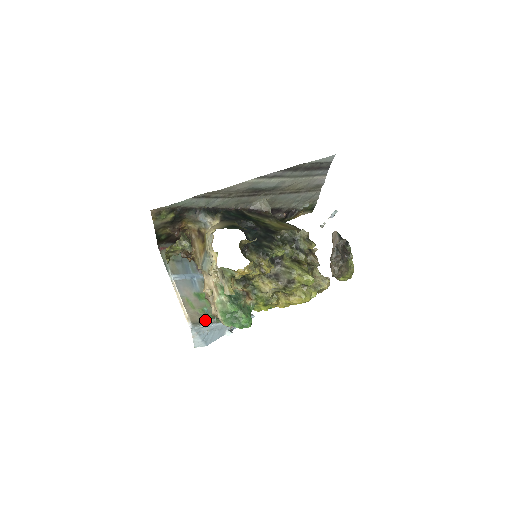
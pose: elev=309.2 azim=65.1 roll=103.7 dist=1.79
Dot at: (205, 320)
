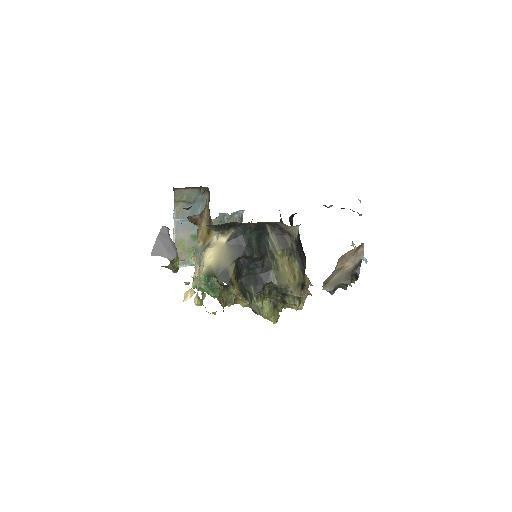
Dot at: (190, 260)
